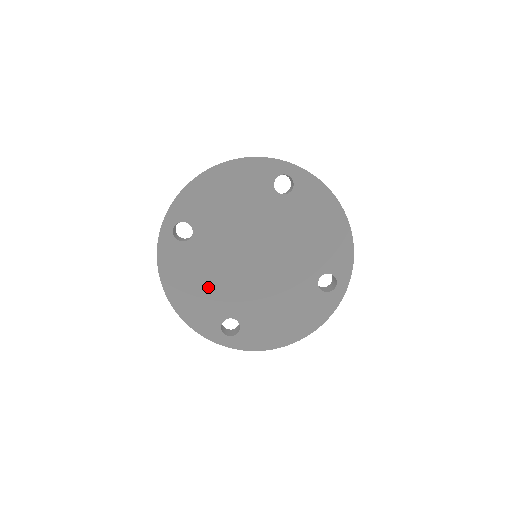
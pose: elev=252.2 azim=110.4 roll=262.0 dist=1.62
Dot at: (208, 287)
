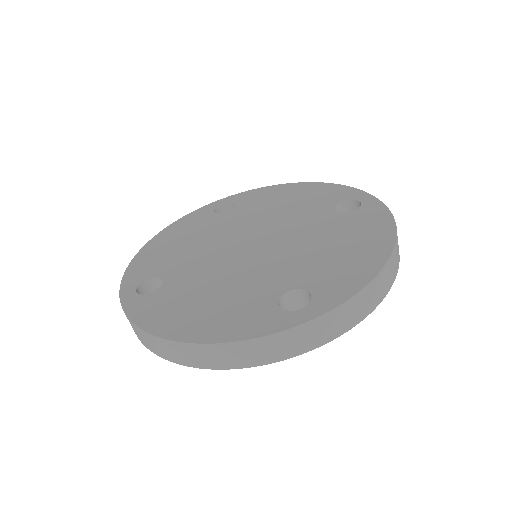
Dot at: (222, 295)
